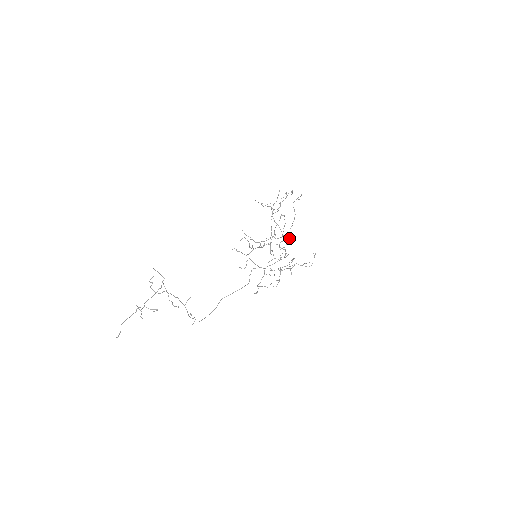
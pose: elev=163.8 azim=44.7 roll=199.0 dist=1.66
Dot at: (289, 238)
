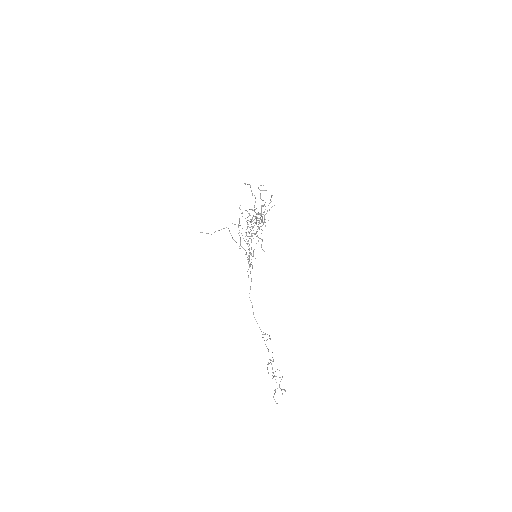
Dot at: occluded
